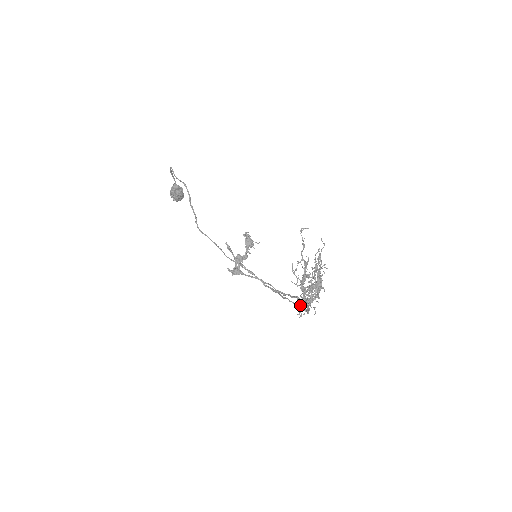
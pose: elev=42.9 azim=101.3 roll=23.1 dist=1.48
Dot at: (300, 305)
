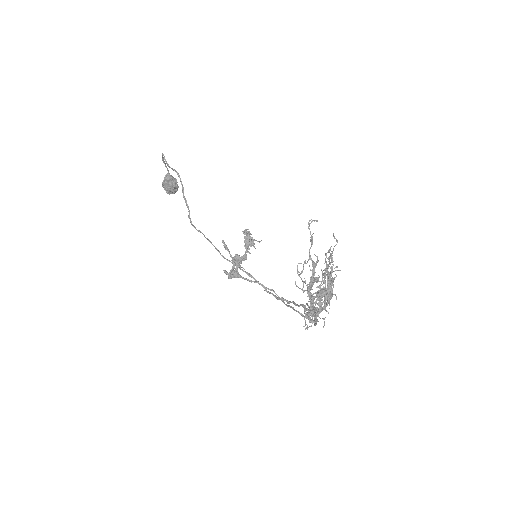
Dot at: occluded
